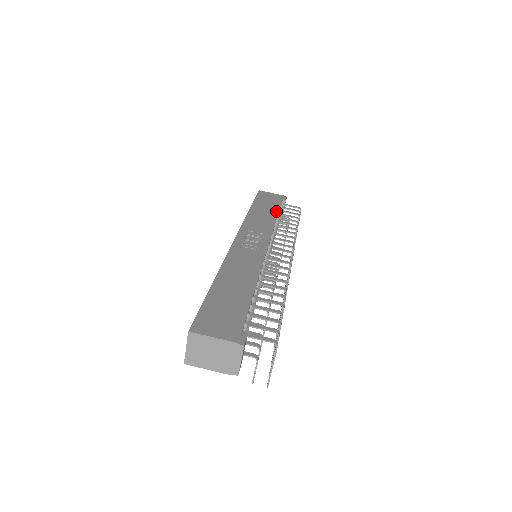
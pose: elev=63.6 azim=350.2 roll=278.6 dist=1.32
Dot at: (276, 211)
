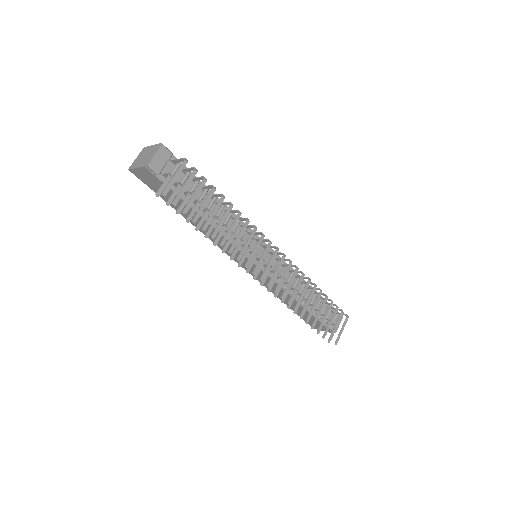
Dot at: occluded
